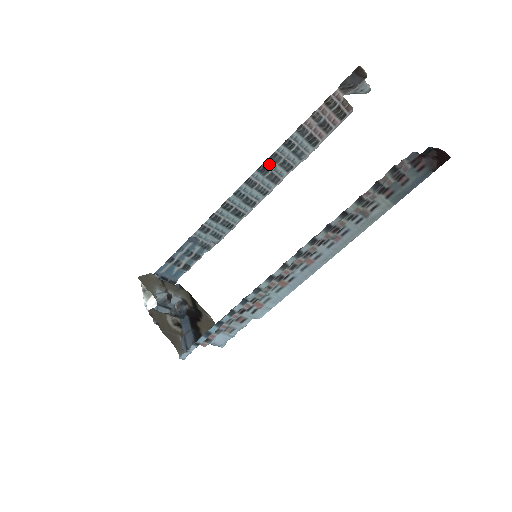
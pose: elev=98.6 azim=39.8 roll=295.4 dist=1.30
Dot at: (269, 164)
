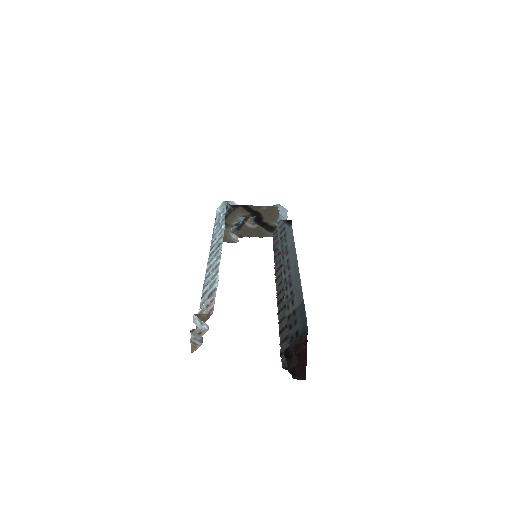
Dot at: (206, 280)
